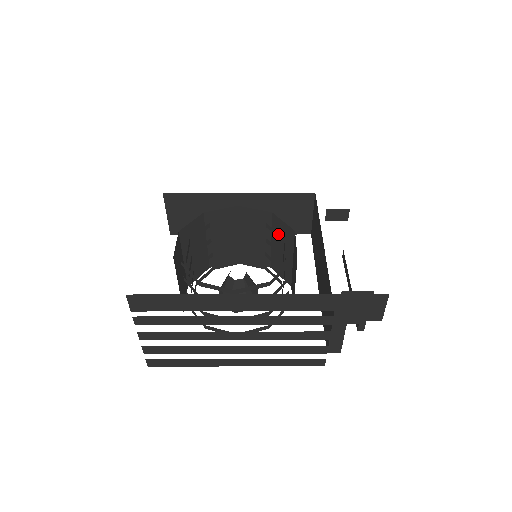
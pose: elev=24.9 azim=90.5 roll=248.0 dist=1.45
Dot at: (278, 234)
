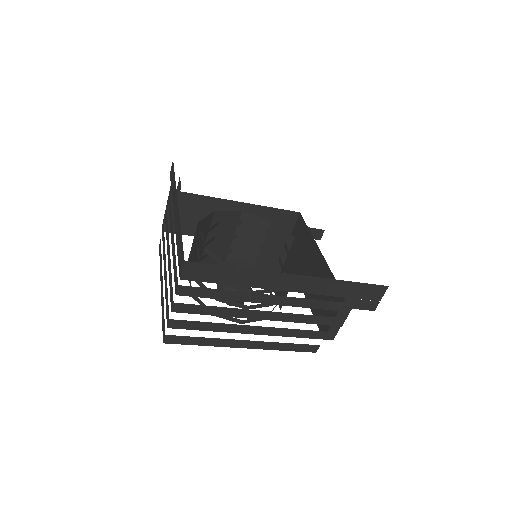
Dot at: (279, 239)
